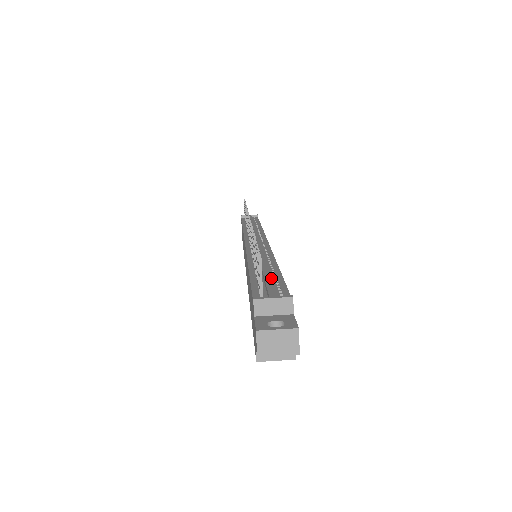
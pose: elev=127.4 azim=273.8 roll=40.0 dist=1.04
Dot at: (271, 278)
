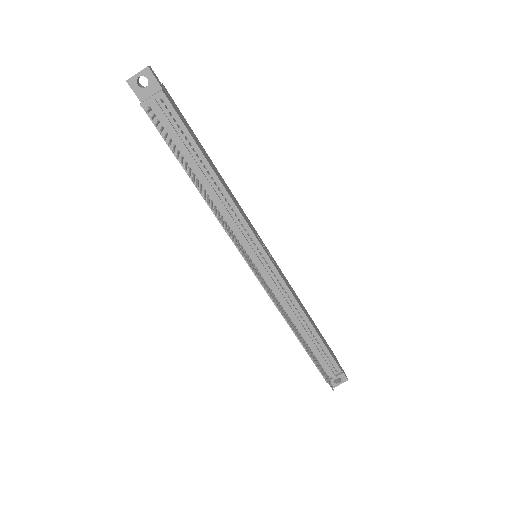
Dot at: (318, 348)
